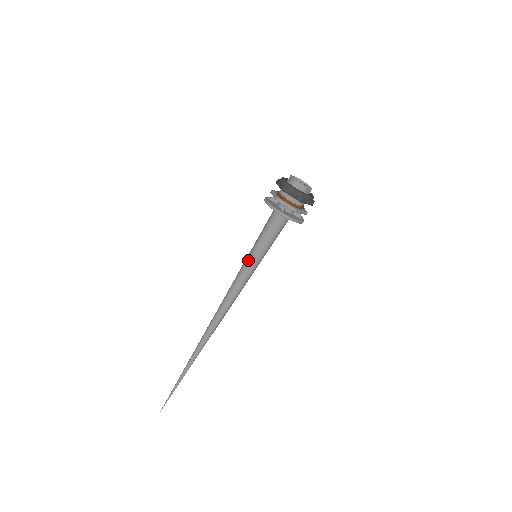
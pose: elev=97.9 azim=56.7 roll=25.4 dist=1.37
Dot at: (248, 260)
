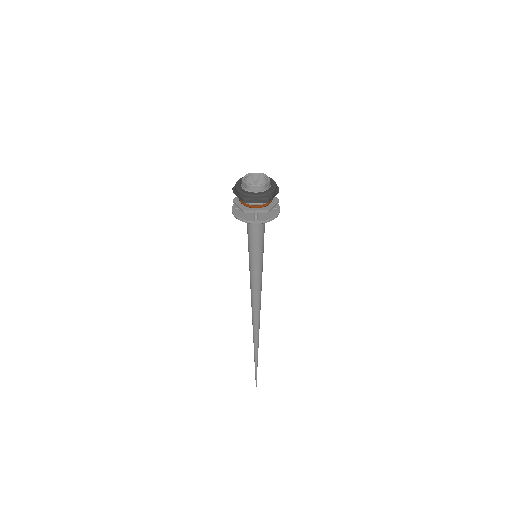
Dot at: (252, 265)
